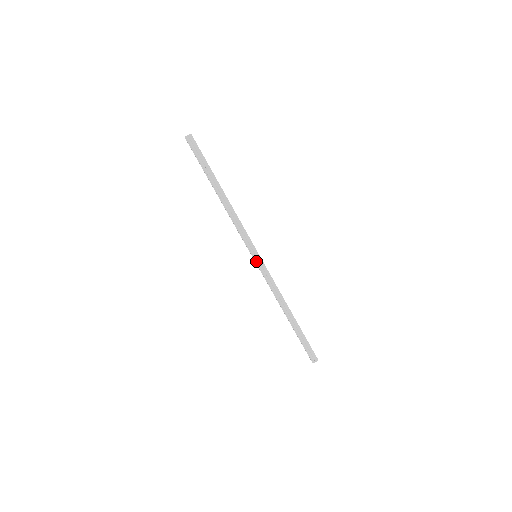
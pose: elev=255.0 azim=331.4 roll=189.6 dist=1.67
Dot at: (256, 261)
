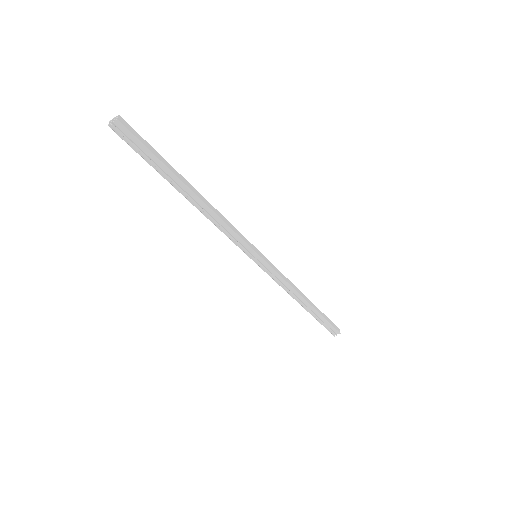
Dot at: occluded
